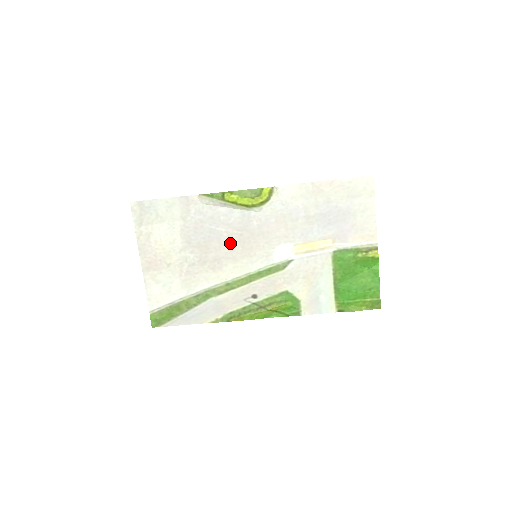
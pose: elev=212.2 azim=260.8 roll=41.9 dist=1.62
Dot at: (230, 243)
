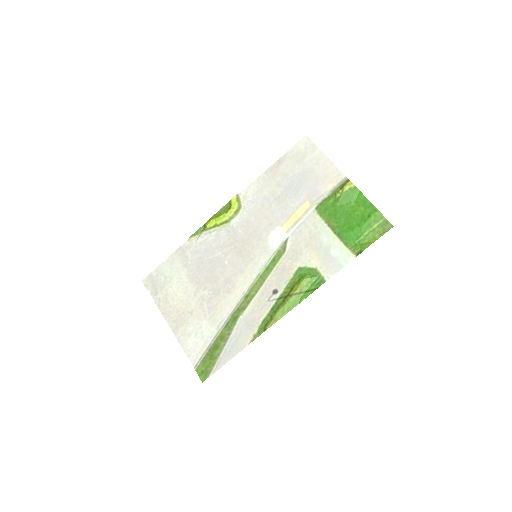
Dot at: (230, 260)
